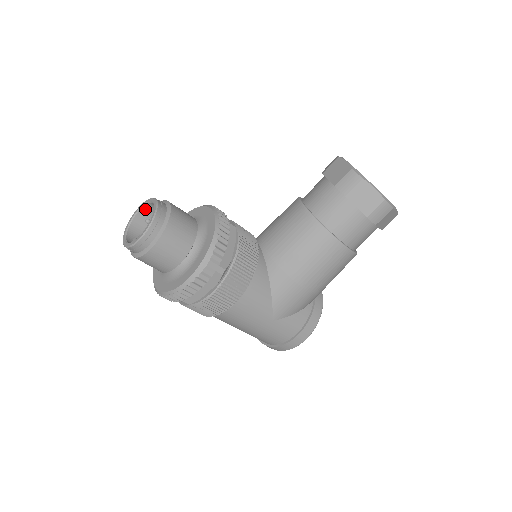
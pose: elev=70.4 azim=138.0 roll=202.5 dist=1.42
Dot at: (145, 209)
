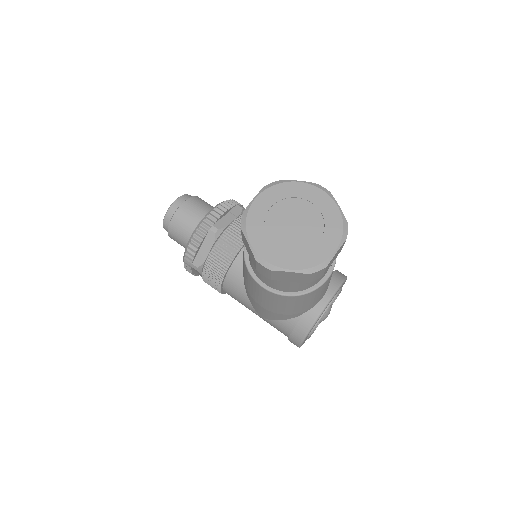
Dot at: occluded
